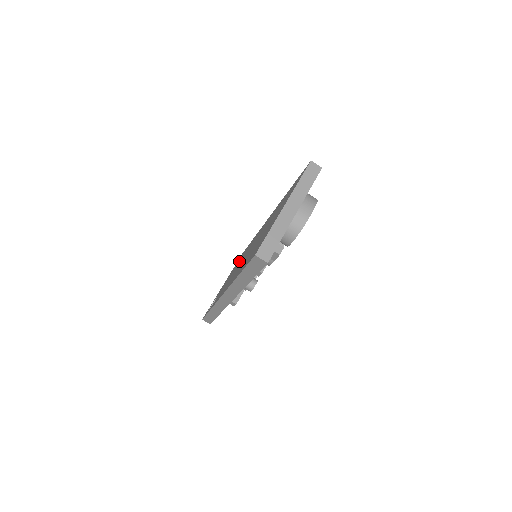
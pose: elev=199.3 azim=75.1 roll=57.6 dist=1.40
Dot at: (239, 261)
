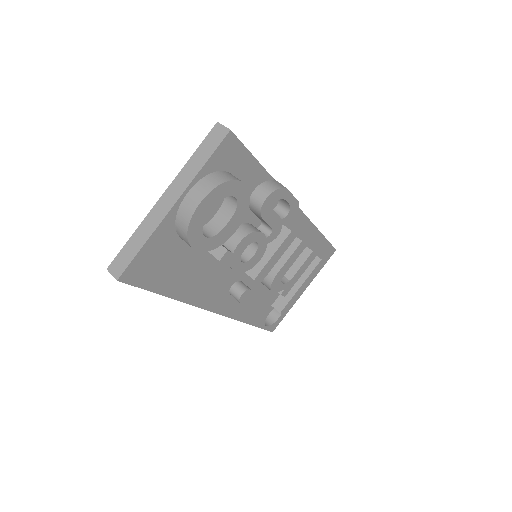
Dot at: occluded
